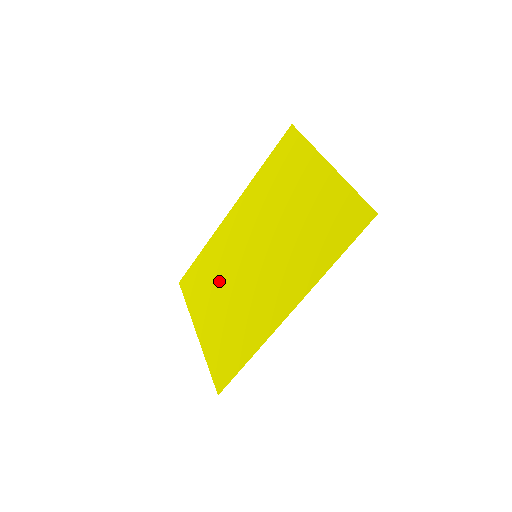
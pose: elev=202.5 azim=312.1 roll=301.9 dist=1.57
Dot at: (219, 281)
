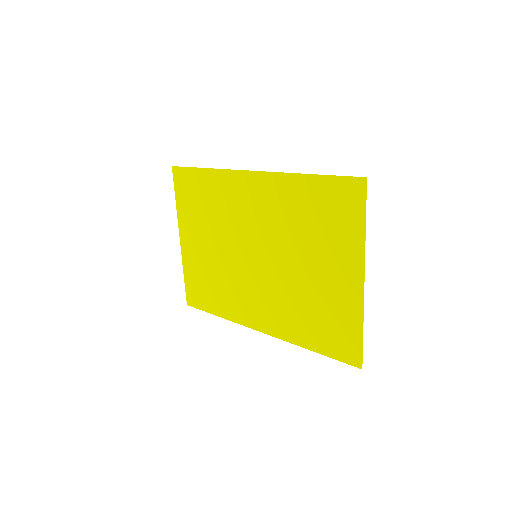
Dot at: (214, 227)
